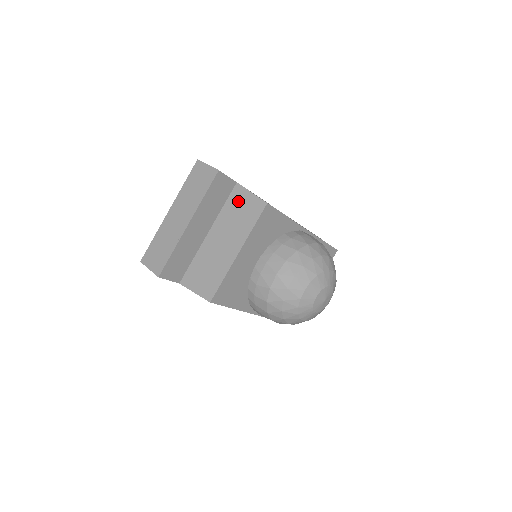
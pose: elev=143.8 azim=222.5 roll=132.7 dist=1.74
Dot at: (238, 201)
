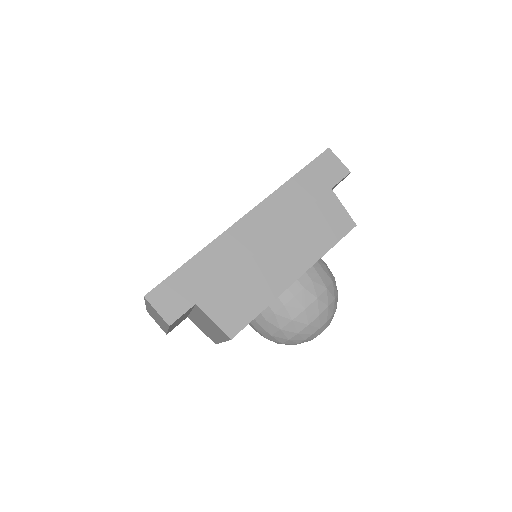
Dot at: (205, 317)
